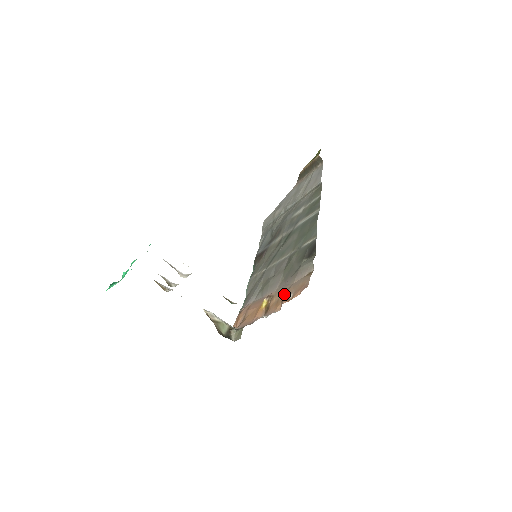
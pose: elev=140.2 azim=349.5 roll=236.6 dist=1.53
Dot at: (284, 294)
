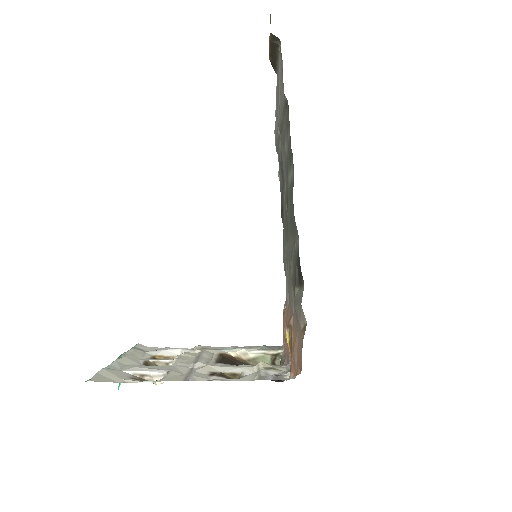
Dot at: (294, 345)
